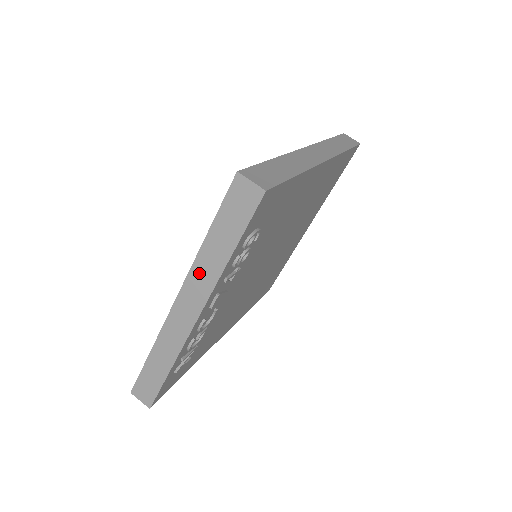
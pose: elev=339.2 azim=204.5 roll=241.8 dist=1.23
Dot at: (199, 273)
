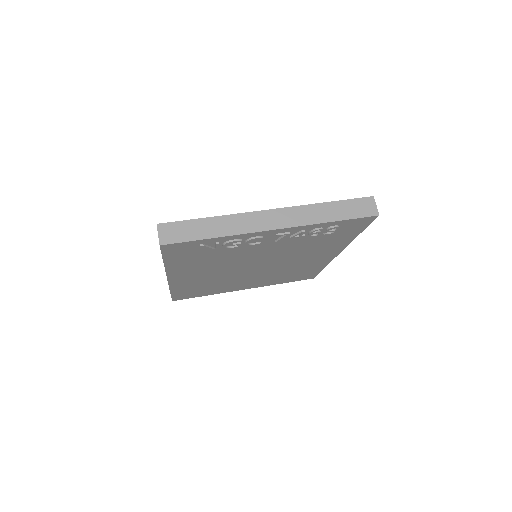
Dot at: (304, 212)
